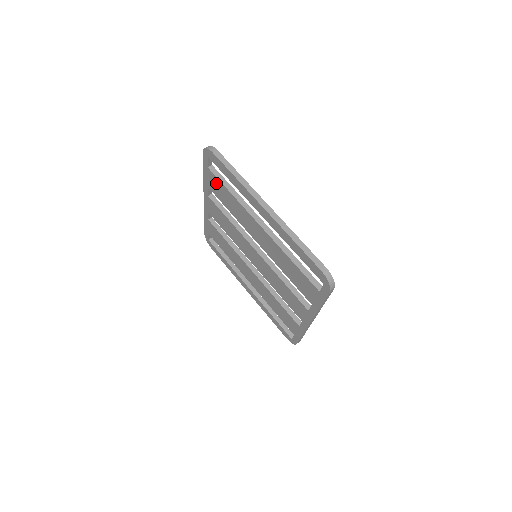
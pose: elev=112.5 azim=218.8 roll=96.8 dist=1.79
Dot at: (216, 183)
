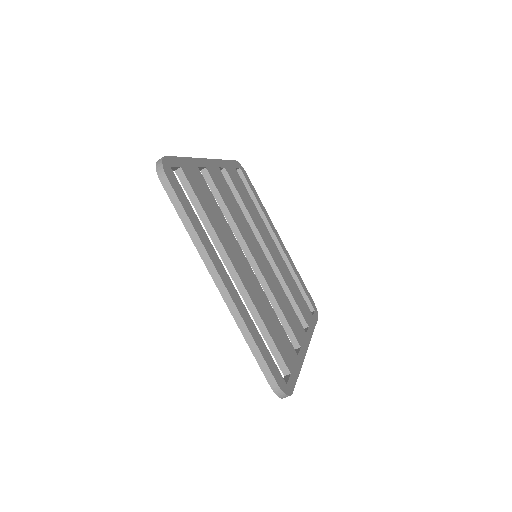
Dot at: occluded
